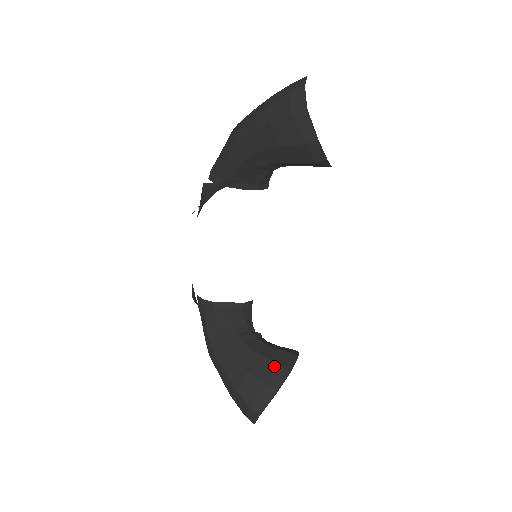
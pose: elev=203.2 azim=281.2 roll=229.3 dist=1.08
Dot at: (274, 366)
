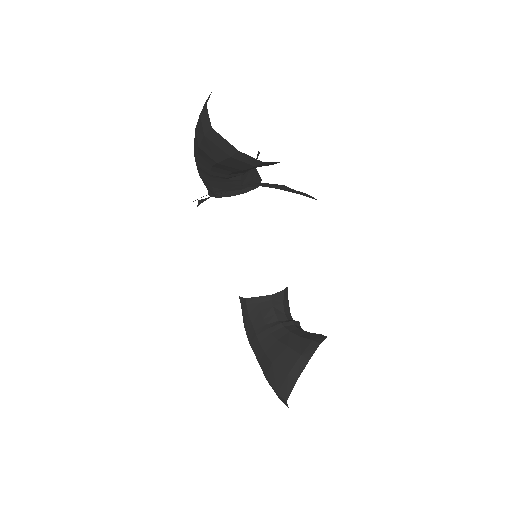
Dot at: (294, 355)
